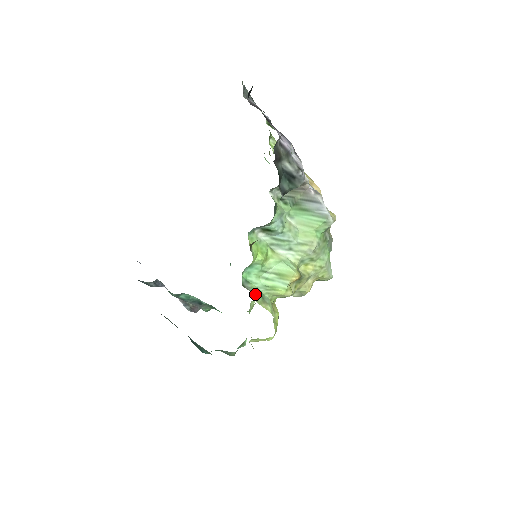
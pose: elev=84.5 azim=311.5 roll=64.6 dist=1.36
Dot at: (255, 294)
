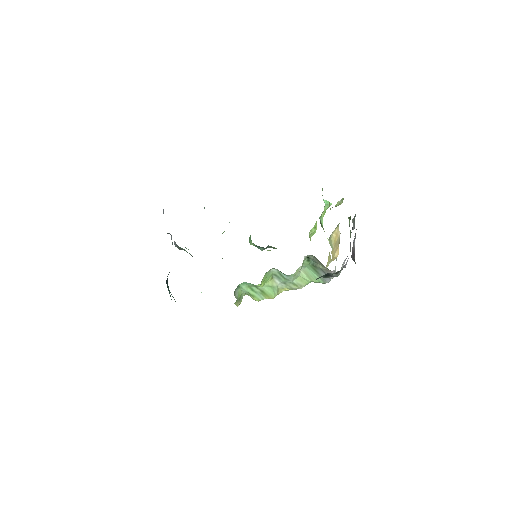
Dot at: (238, 299)
